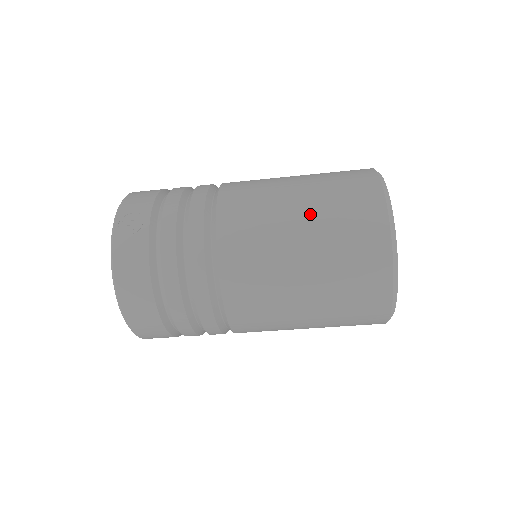
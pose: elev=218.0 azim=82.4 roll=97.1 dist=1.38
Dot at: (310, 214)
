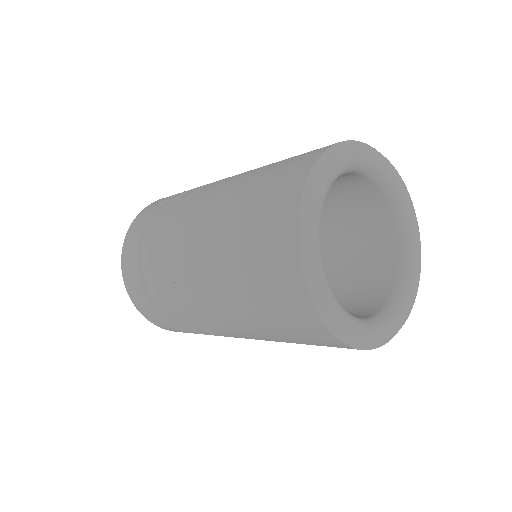
Dot at: (247, 186)
